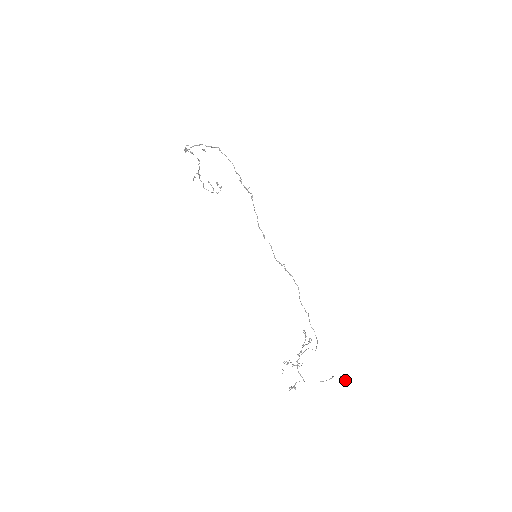
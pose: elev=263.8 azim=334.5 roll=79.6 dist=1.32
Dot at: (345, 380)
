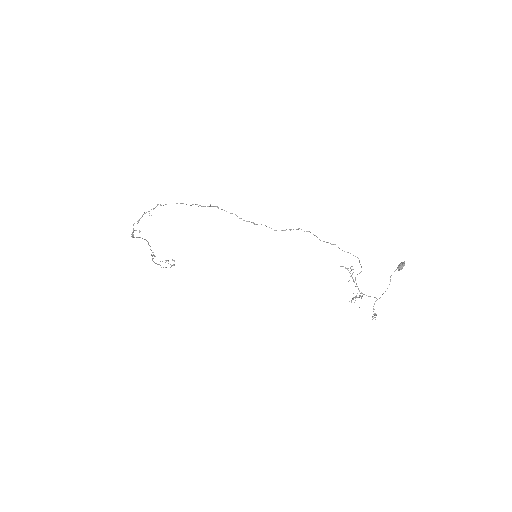
Dot at: (401, 266)
